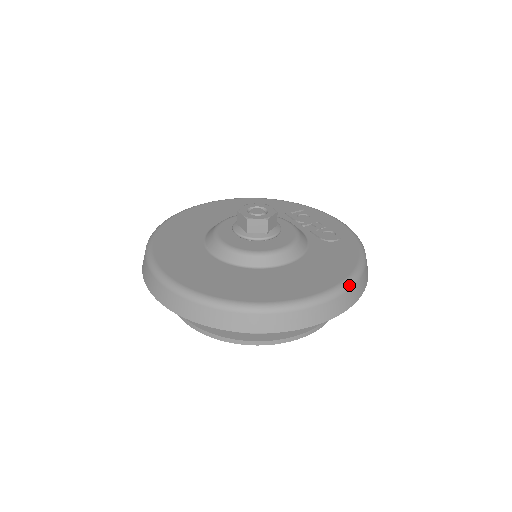
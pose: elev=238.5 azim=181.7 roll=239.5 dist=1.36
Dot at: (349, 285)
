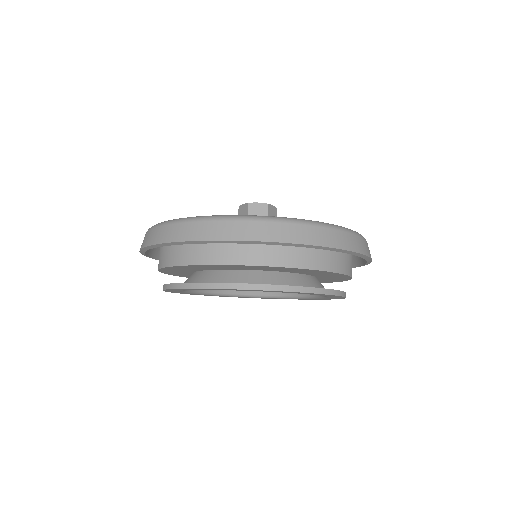
Dot at: (231, 217)
